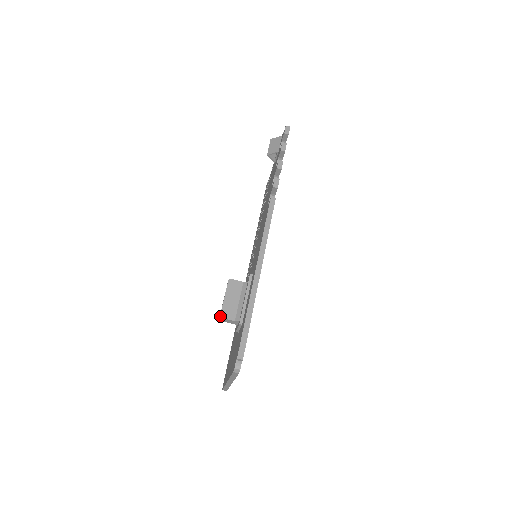
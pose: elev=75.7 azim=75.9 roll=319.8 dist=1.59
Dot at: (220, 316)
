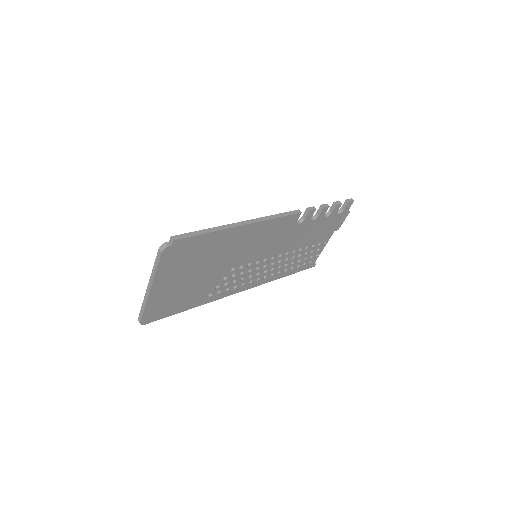
Dot at: occluded
